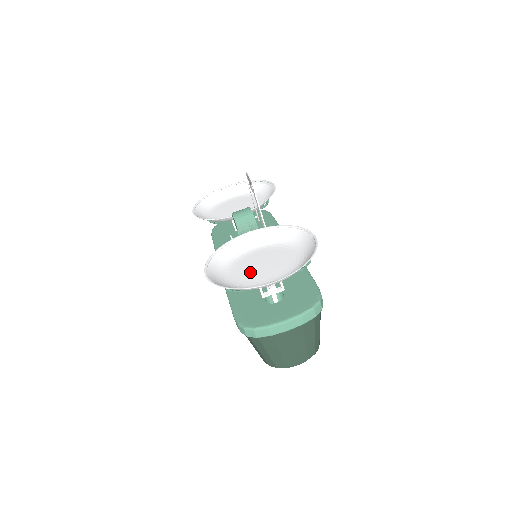
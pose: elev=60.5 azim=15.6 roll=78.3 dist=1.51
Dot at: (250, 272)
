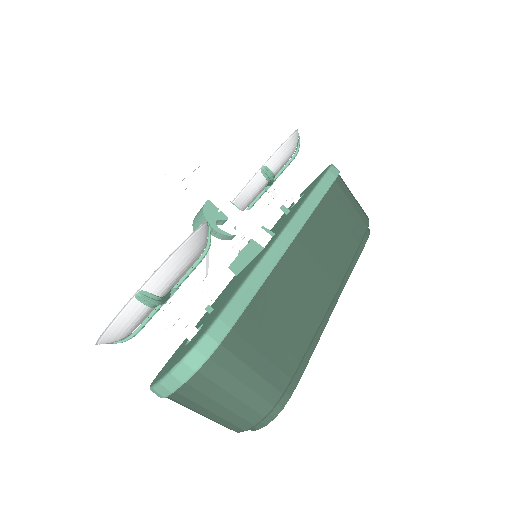
Dot at: occluded
